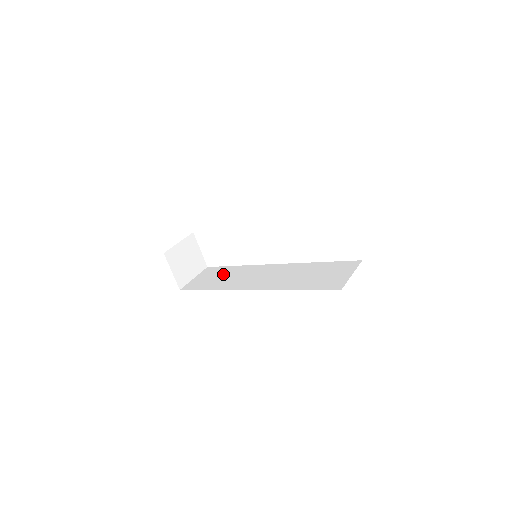
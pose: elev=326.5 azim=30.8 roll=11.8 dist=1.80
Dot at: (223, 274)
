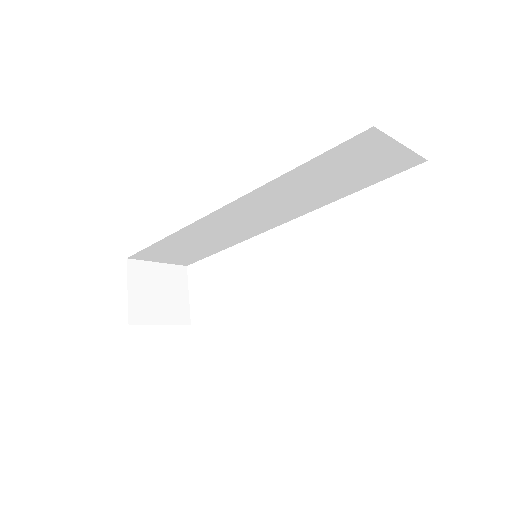
Dot at: occluded
